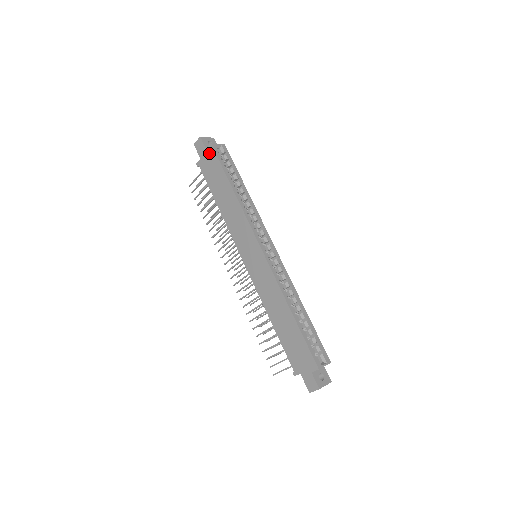
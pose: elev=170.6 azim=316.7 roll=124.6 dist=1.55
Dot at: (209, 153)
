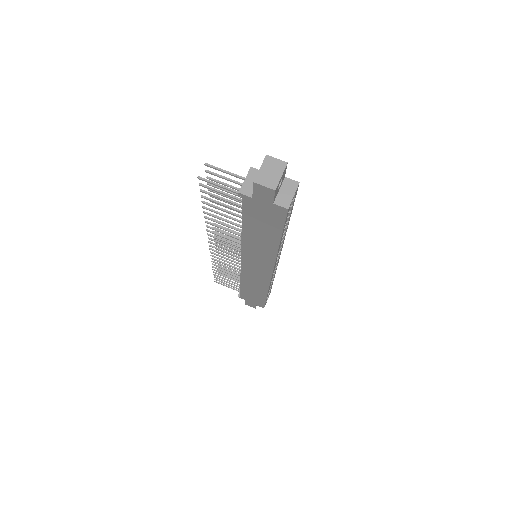
Dot at: (275, 210)
